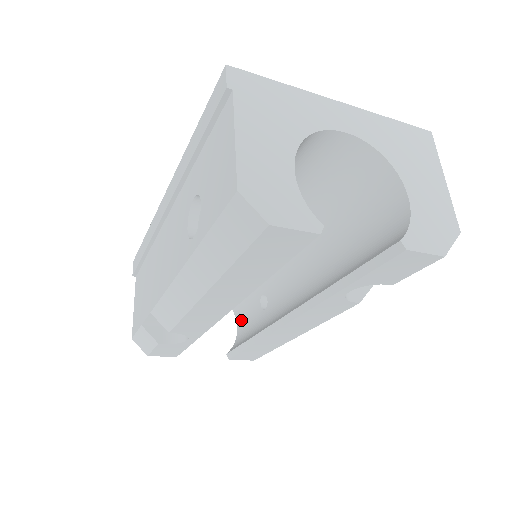
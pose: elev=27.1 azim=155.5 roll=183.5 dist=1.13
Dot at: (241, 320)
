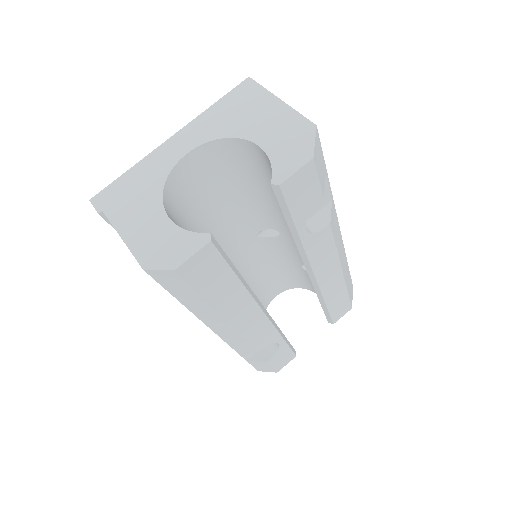
Dot at: occluded
